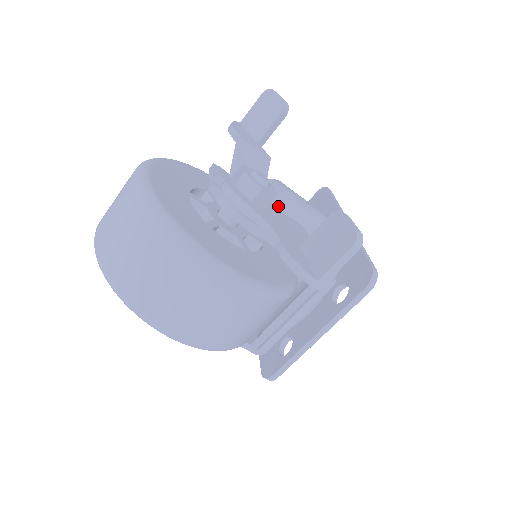
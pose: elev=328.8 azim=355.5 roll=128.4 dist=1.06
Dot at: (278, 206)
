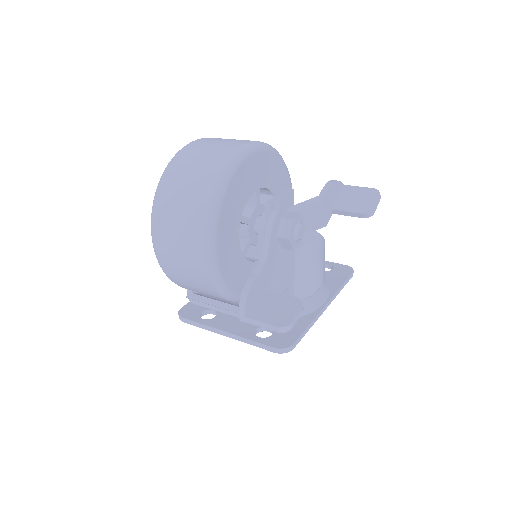
Dot at: (293, 253)
